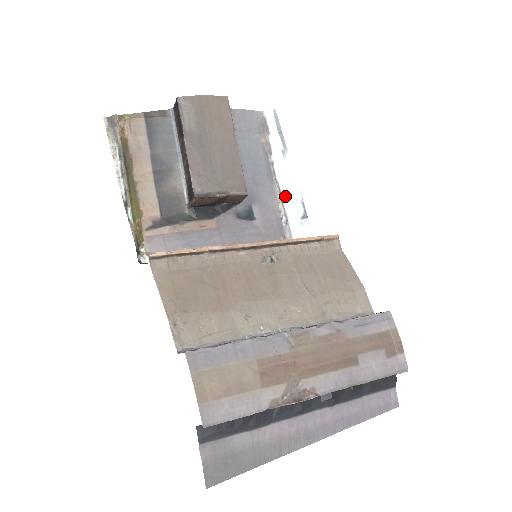
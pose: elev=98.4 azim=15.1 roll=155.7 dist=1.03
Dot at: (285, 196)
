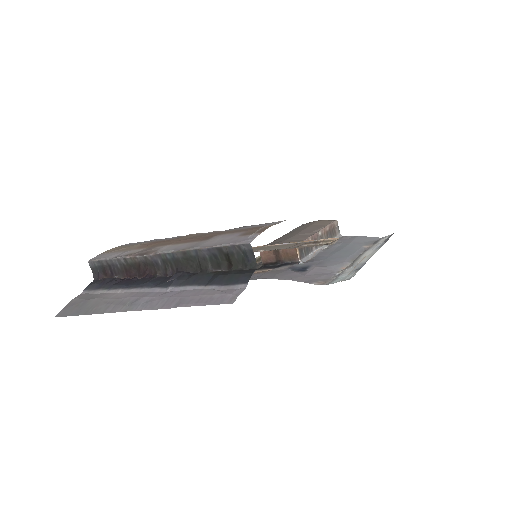
Dot at: (354, 265)
